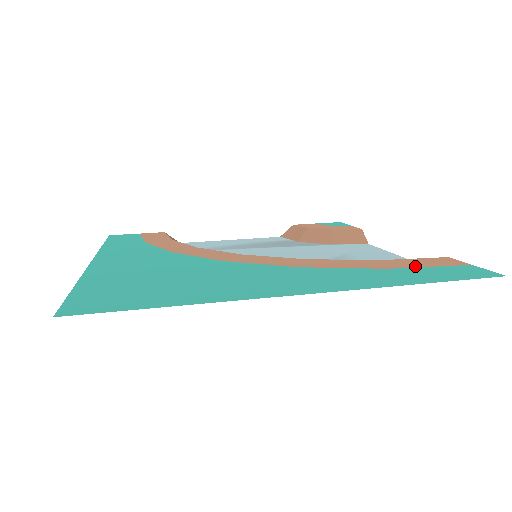
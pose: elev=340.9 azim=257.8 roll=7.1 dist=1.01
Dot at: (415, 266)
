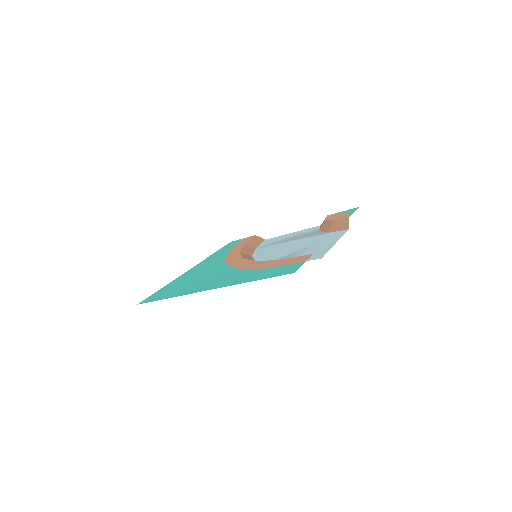
Dot at: (280, 265)
